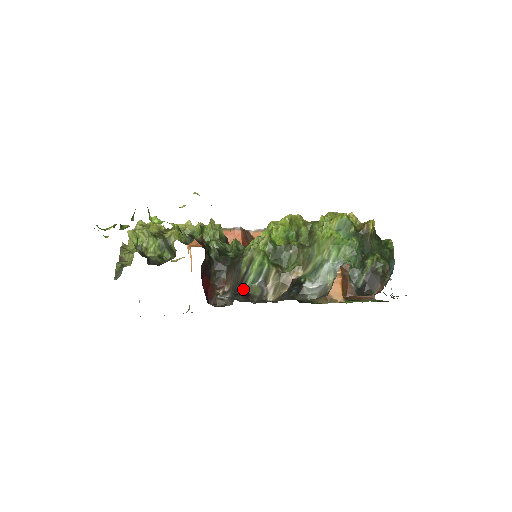
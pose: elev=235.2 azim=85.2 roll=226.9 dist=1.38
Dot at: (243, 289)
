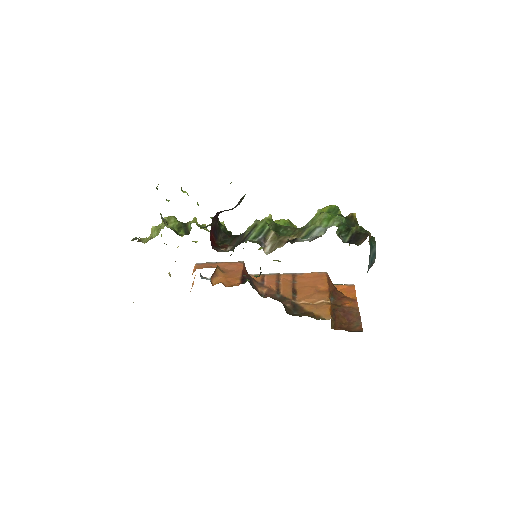
Dot at: occluded
